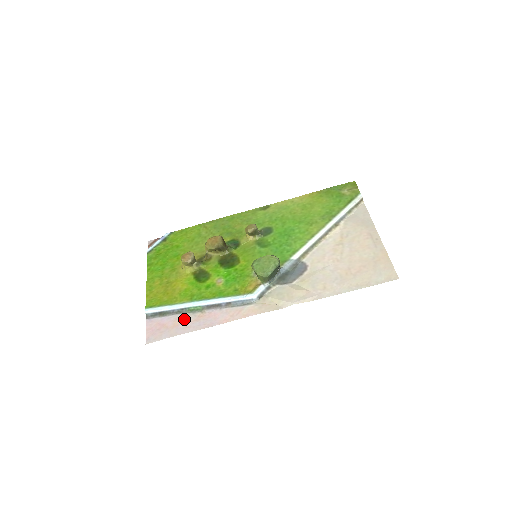
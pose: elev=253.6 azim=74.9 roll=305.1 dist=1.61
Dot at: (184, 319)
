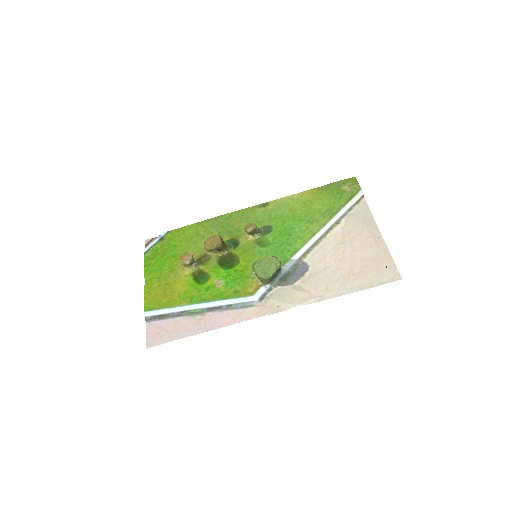
Dot at: (184, 322)
